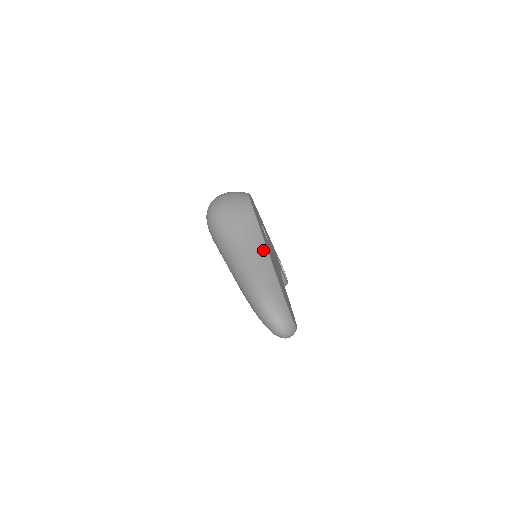
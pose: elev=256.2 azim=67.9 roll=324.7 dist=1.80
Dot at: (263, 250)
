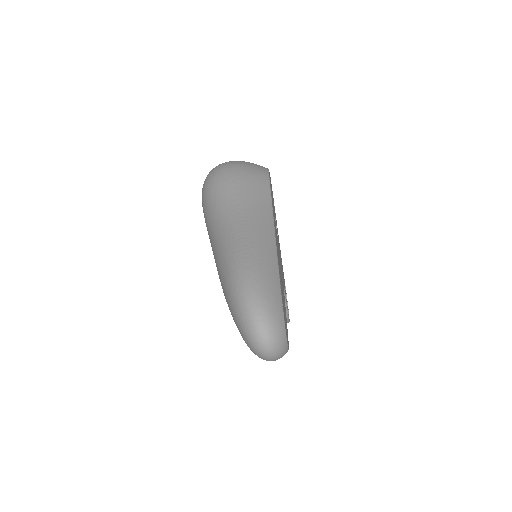
Dot at: (268, 226)
